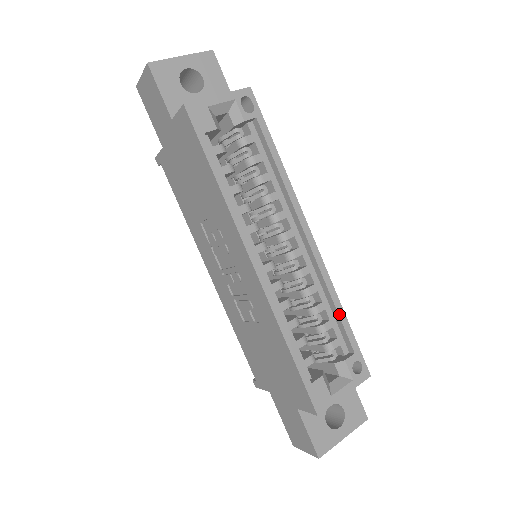
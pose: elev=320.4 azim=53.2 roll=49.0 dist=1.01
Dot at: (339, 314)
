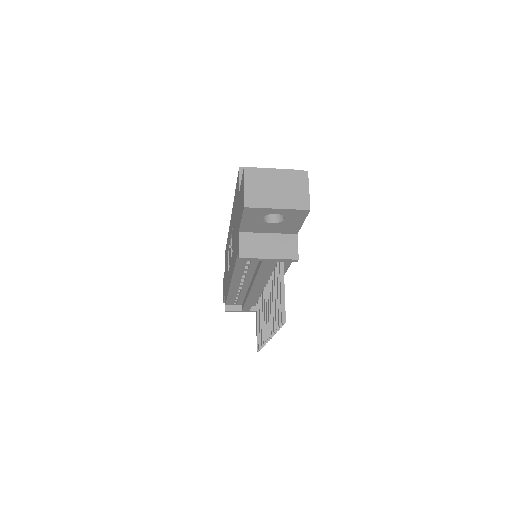
Dot at: occluded
